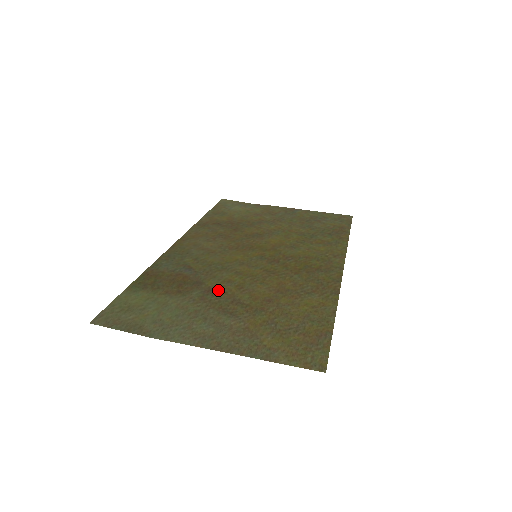
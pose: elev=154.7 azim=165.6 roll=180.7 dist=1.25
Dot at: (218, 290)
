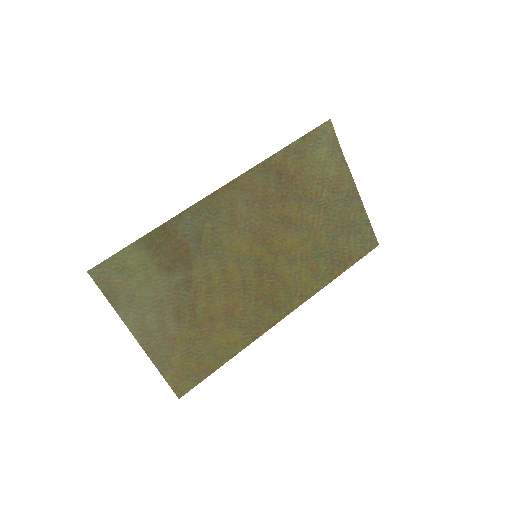
Dot at: (193, 285)
